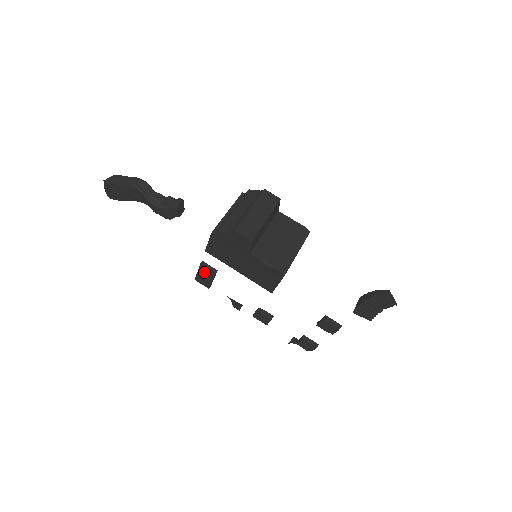
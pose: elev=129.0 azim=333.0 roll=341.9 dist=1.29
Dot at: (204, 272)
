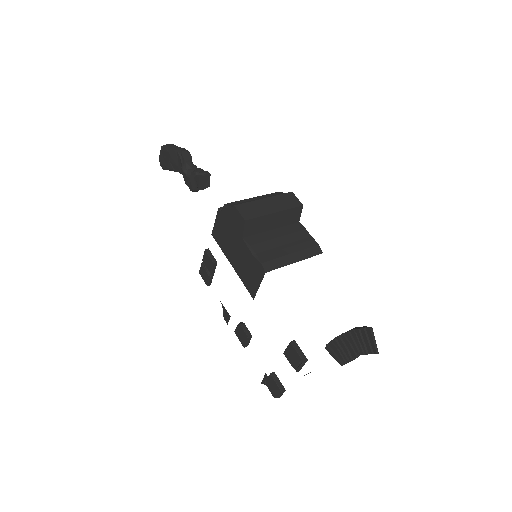
Dot at: (206, 262)
